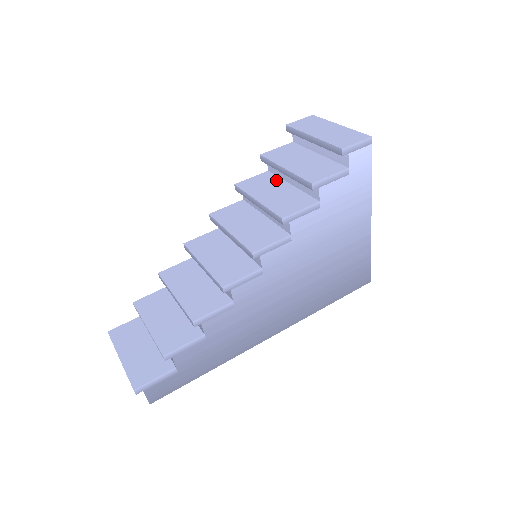
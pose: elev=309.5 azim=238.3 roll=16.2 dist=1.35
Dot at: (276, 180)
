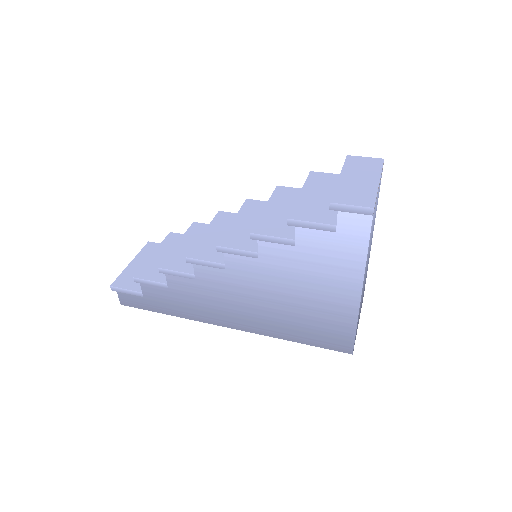
Dot at: occluded
